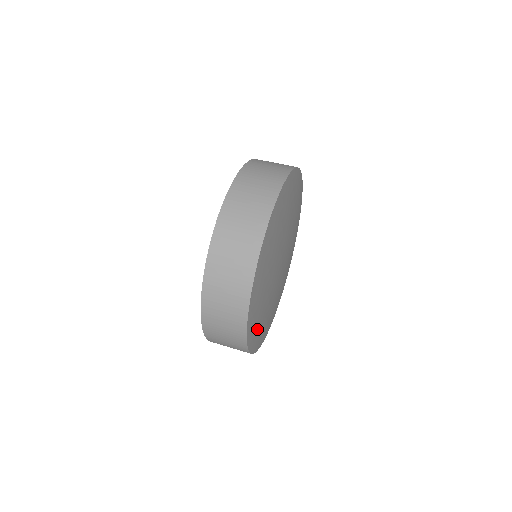
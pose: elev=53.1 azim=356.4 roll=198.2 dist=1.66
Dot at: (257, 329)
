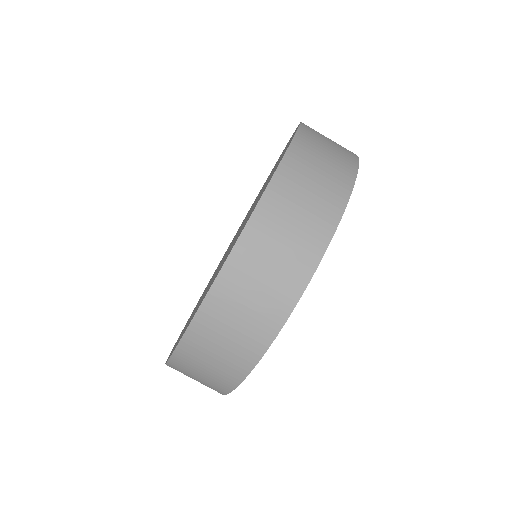
Dot at: occluded
